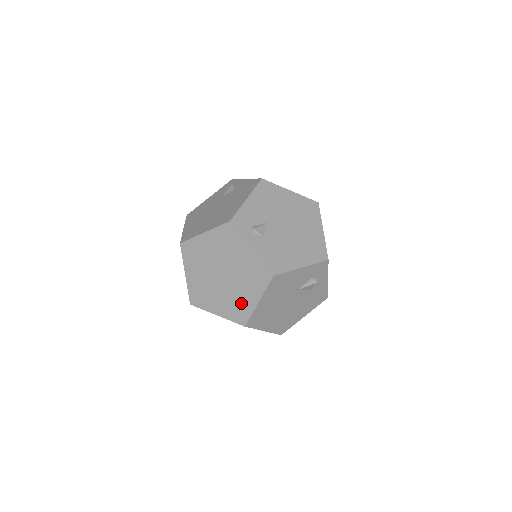
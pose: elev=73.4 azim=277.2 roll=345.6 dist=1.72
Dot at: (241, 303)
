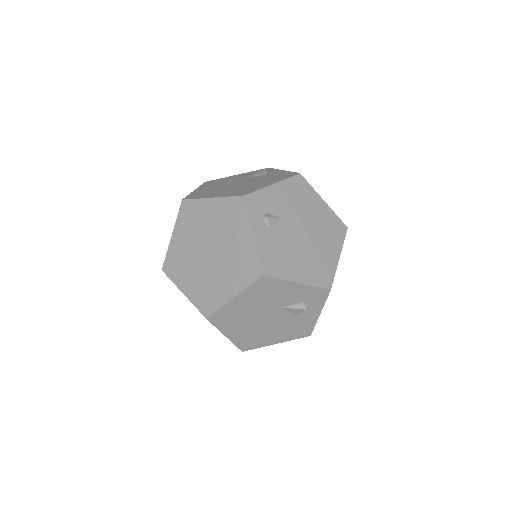
Dot at: (214, 291)
